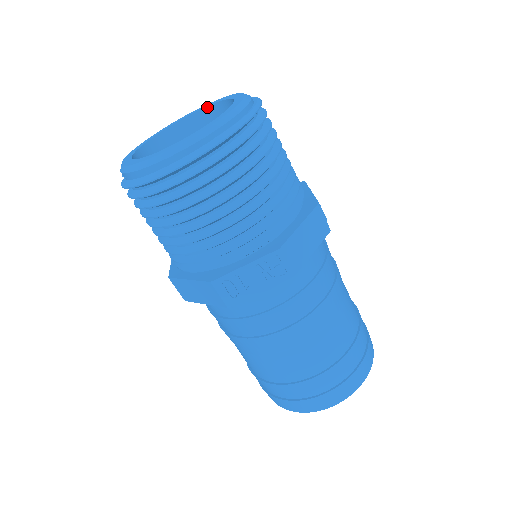
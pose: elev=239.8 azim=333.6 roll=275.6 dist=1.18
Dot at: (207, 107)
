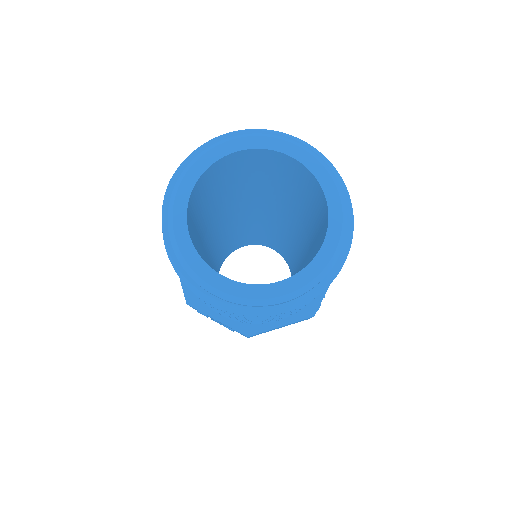
Dot at: (219, 160)
